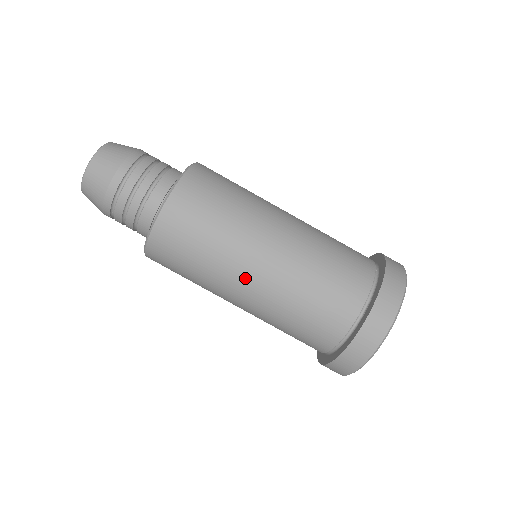
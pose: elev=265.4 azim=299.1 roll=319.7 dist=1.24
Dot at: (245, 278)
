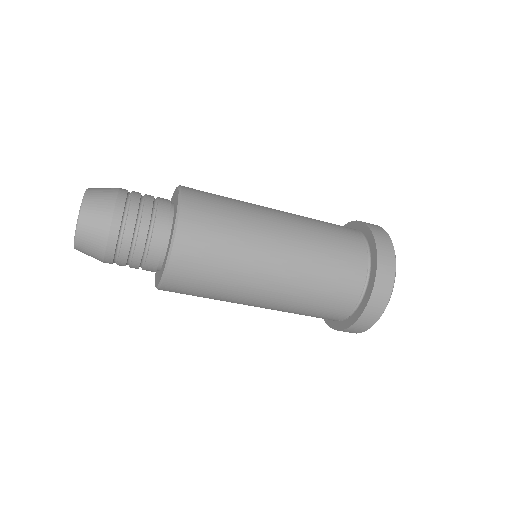
Dot at: occluded
